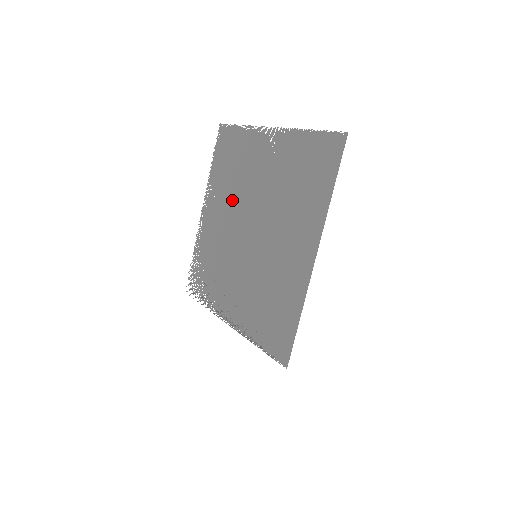
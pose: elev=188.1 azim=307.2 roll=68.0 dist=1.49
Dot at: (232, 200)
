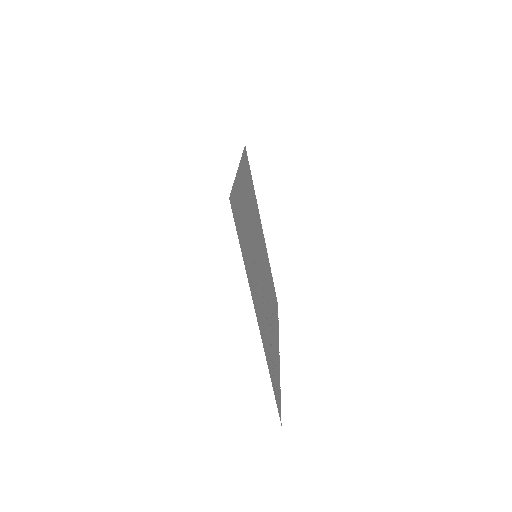
Dot at: (268, 292)
